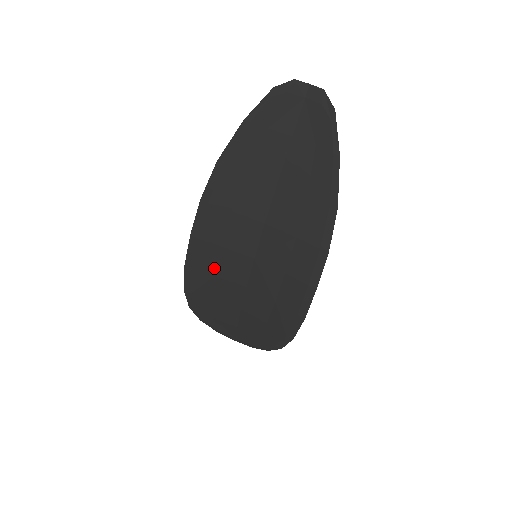
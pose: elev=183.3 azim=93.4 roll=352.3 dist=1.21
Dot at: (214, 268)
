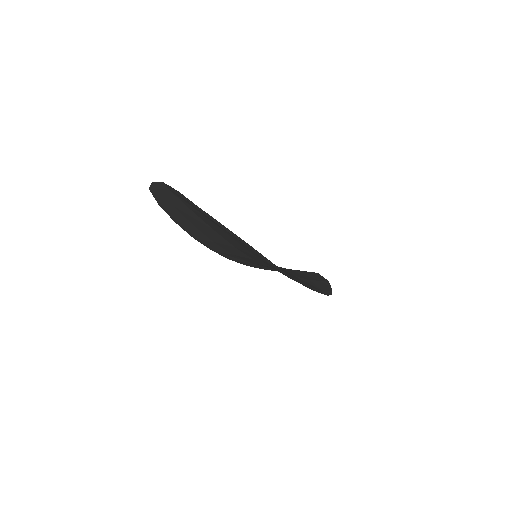
Dot at: (244, 260)
